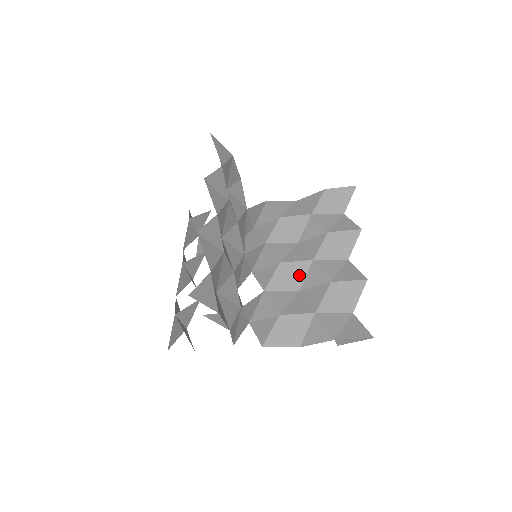
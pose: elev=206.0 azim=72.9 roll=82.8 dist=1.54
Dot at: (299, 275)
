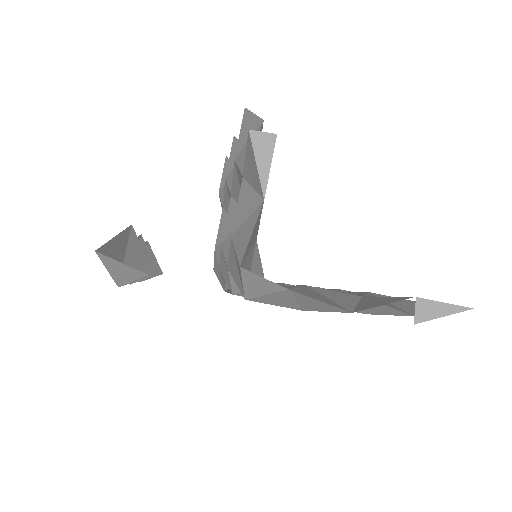
Dot at: occluded
